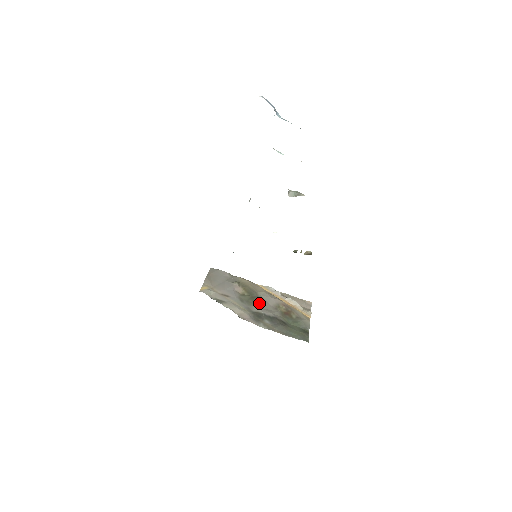
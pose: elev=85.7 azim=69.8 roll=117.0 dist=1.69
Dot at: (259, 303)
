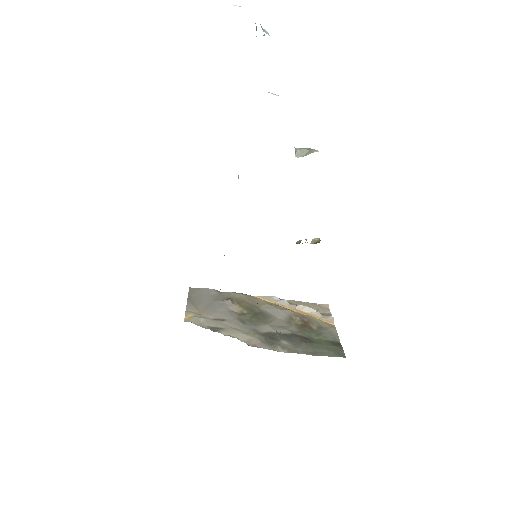
Dot at: (266, 320)
